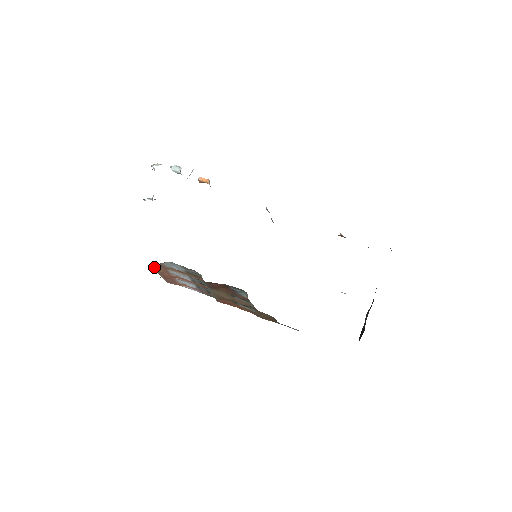
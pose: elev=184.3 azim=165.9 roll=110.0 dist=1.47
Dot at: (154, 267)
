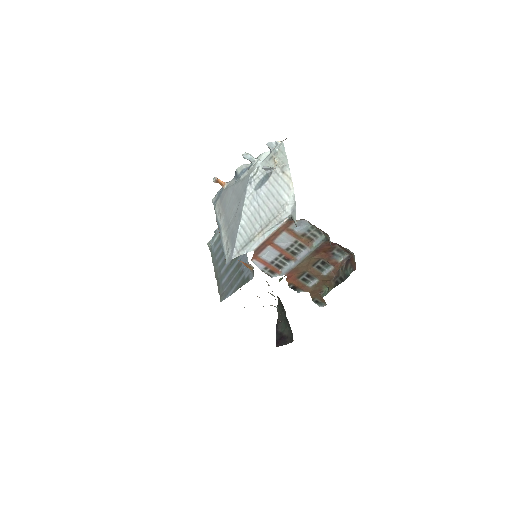
Dot at: (283, 224)
